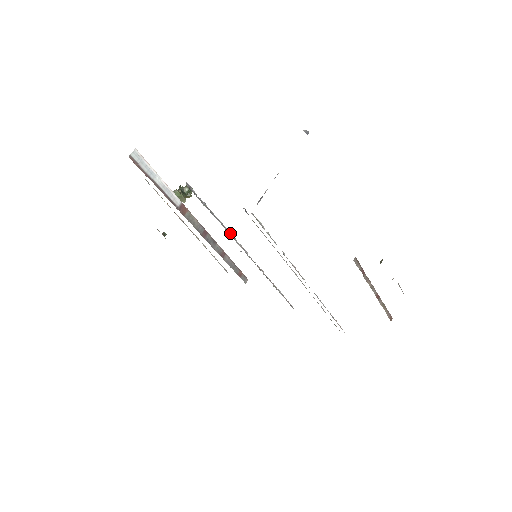
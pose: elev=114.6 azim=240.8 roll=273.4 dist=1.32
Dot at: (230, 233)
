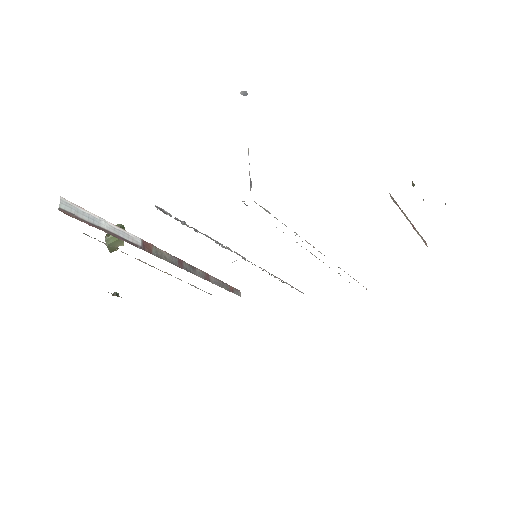
Dot at: (221, 244)
